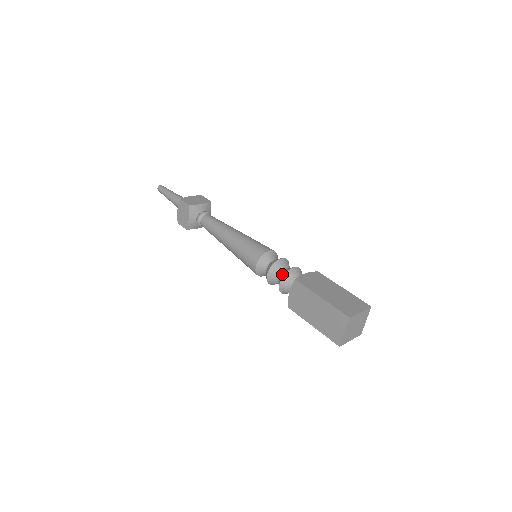
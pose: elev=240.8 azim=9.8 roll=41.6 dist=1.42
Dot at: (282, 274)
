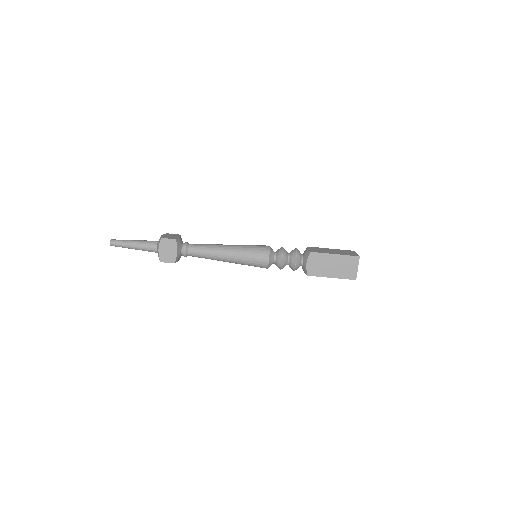
Dot at: (293, 255)
